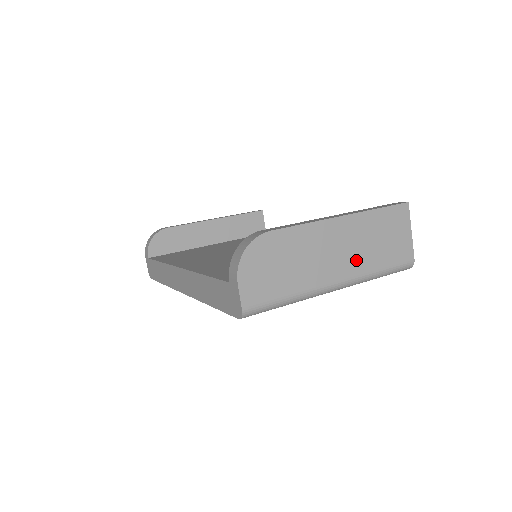
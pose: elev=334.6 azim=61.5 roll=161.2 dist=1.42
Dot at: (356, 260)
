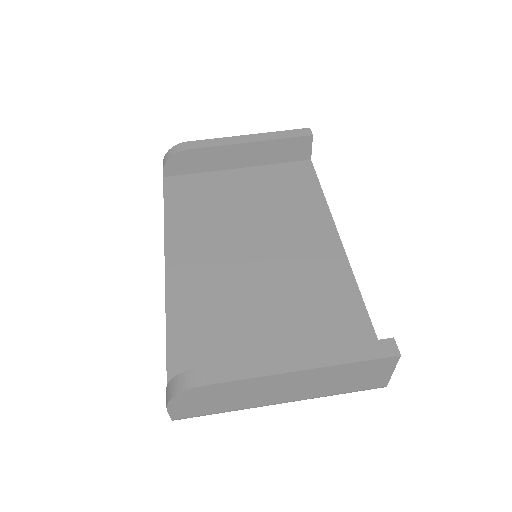
Dot at: (309, 391)
